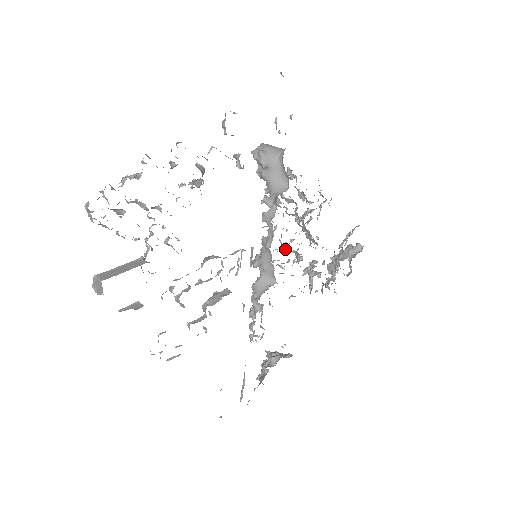
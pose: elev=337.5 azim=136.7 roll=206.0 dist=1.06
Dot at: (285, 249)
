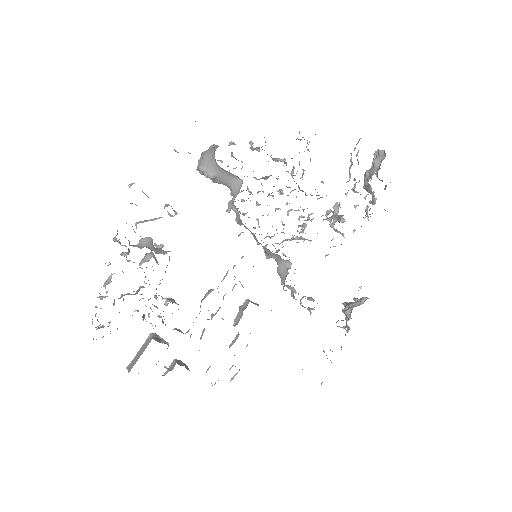
Dot at: (283, 228)
